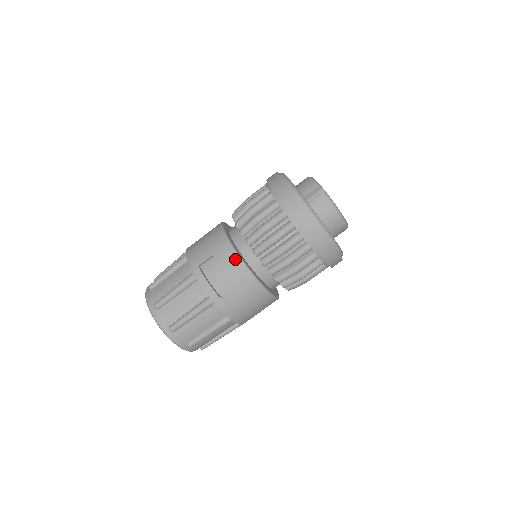
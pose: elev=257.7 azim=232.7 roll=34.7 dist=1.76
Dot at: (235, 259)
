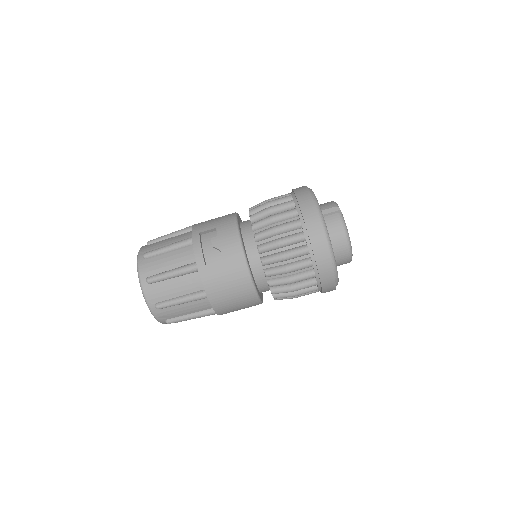
Dot at: (235, 236)
